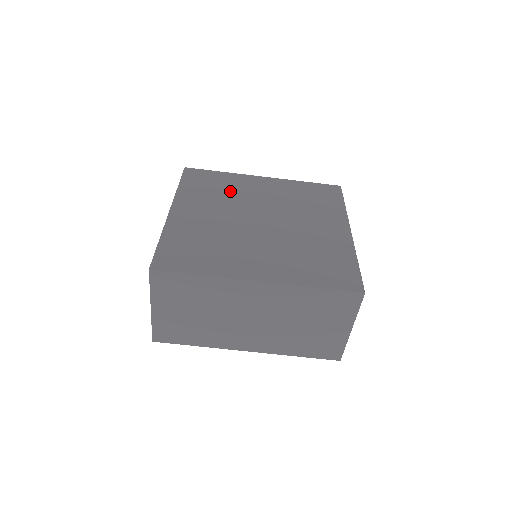
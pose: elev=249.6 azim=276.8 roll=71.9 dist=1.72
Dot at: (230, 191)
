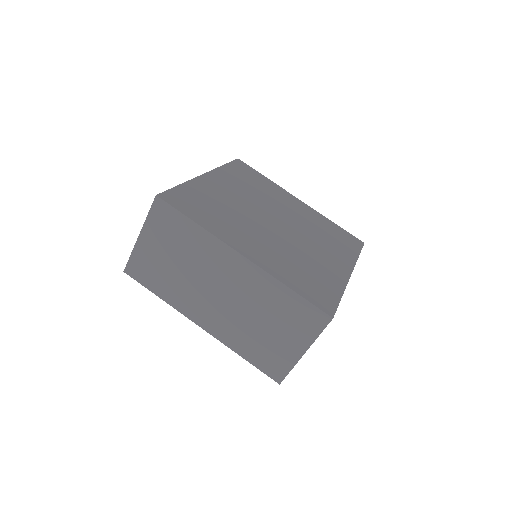
Dot at: (264, 192)
